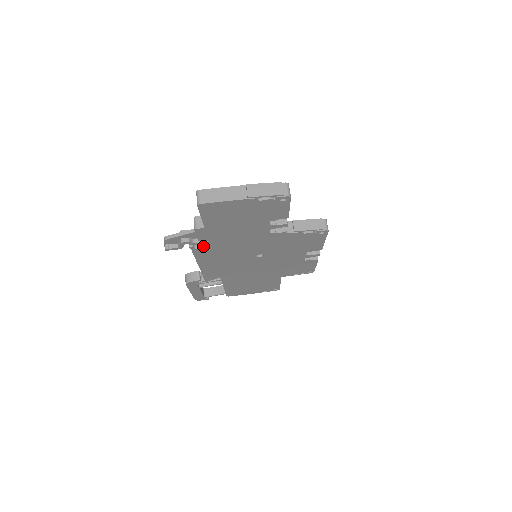
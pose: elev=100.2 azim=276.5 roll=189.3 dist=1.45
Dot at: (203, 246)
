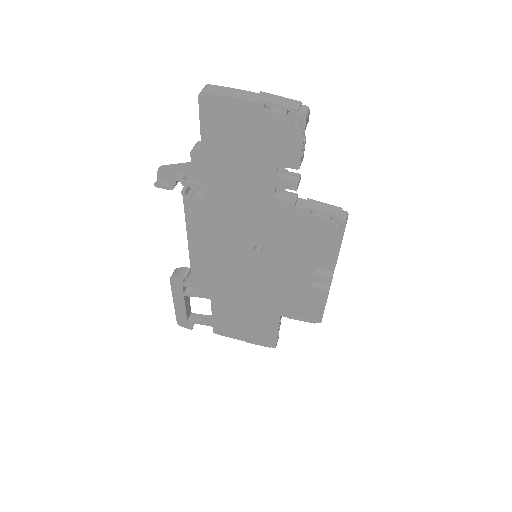
Dot at: (197, 196)
